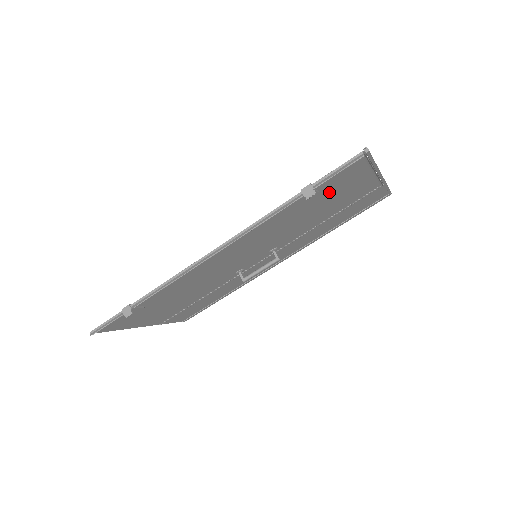
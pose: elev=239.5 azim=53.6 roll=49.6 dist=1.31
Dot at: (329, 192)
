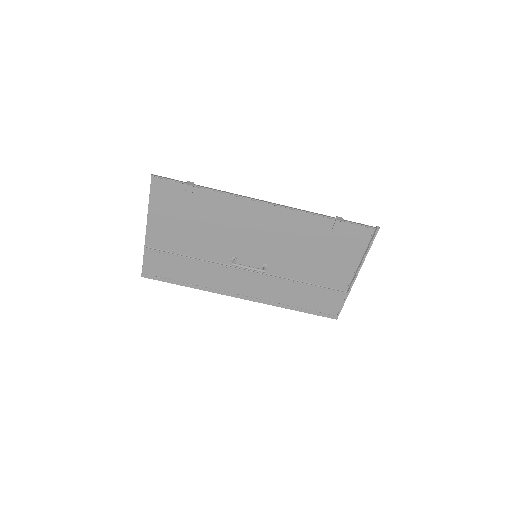
Dot at: (337, 244)
